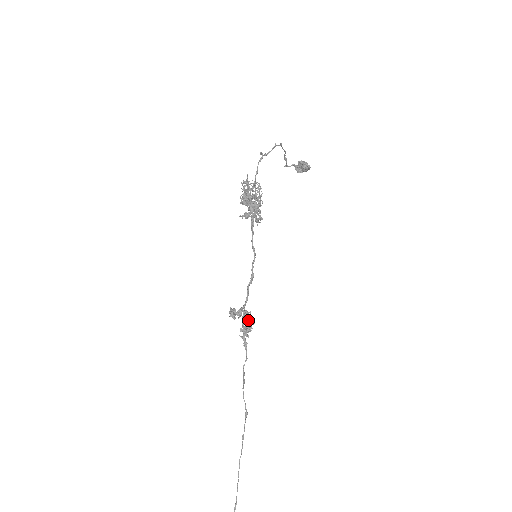
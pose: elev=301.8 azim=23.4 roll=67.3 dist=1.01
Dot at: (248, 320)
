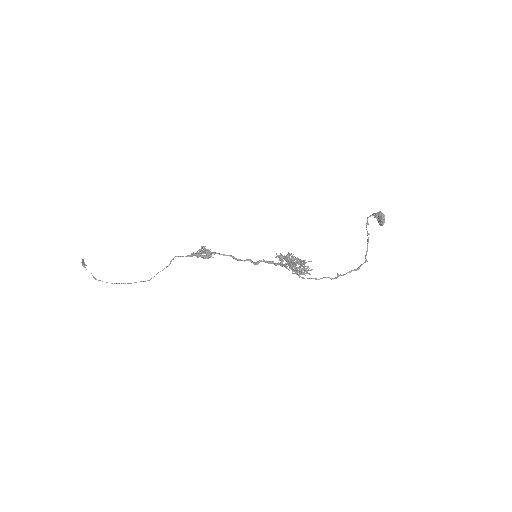
Dot at: occluded
